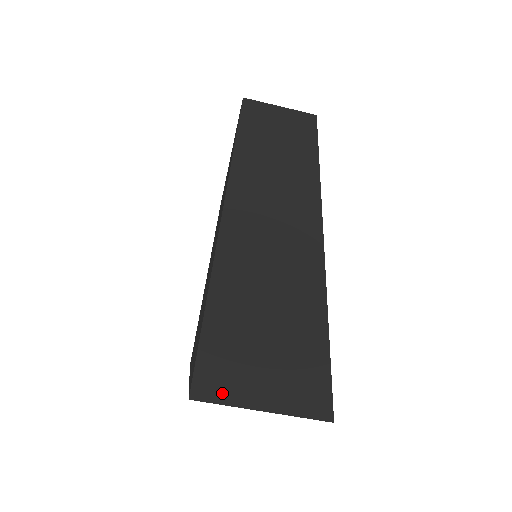
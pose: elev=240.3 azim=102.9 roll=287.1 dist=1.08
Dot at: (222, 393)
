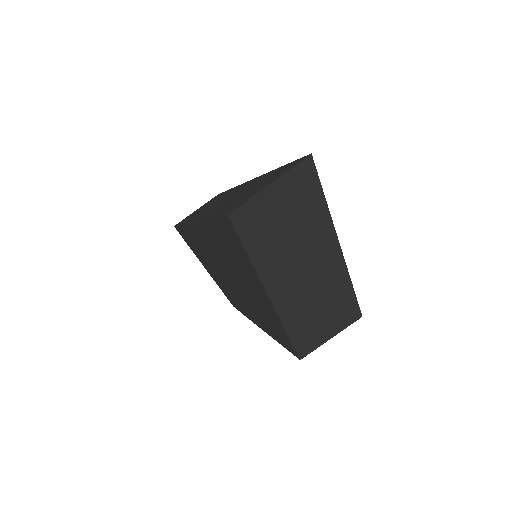
Dot at: (244, 202)
